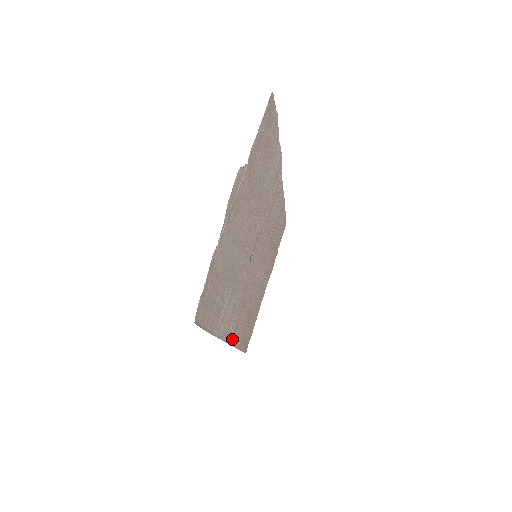
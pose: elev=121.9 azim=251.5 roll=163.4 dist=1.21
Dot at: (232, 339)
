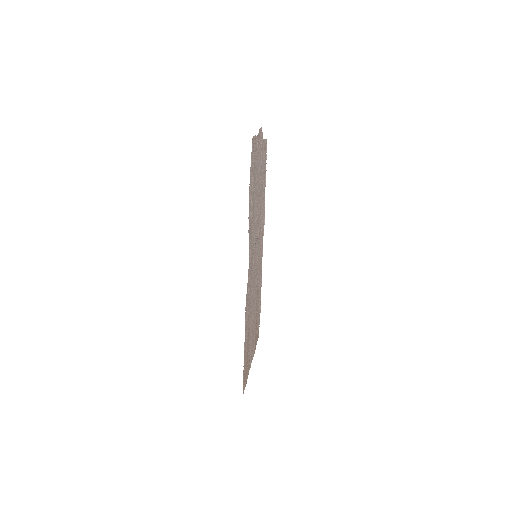
Dot at: (247, 288)
